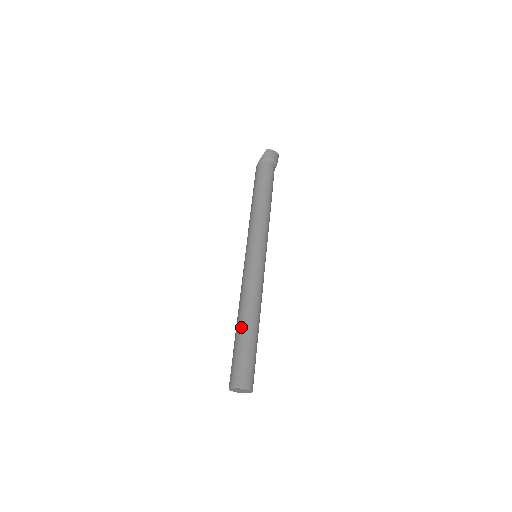
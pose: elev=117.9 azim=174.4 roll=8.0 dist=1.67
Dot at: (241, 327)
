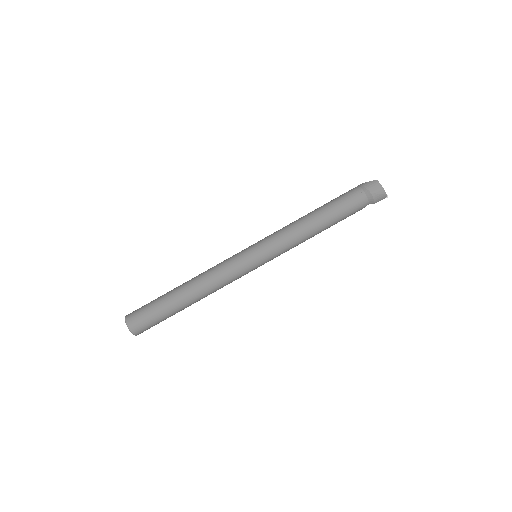
Dot at: (176, 289)
